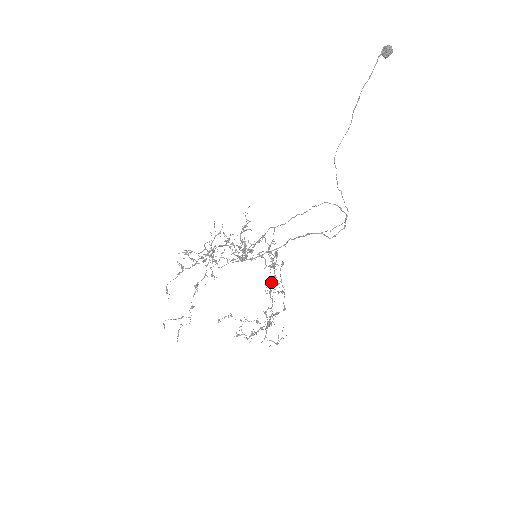
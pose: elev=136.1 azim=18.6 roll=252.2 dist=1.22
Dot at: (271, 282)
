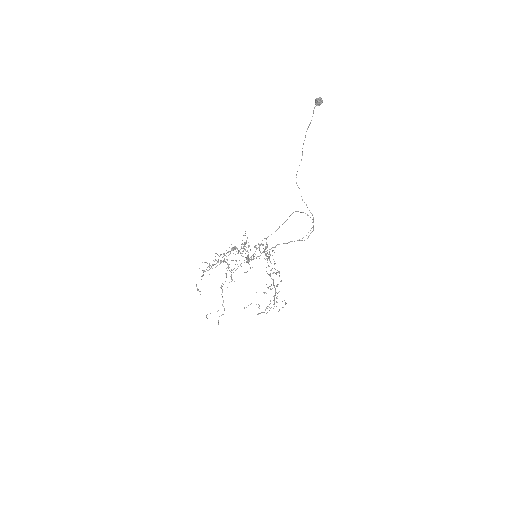
Dot at: occluded
